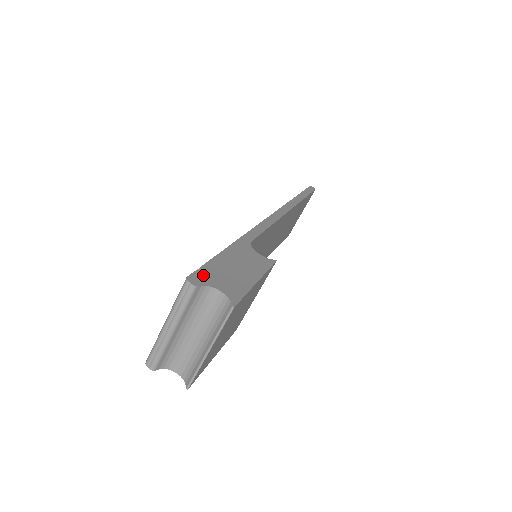
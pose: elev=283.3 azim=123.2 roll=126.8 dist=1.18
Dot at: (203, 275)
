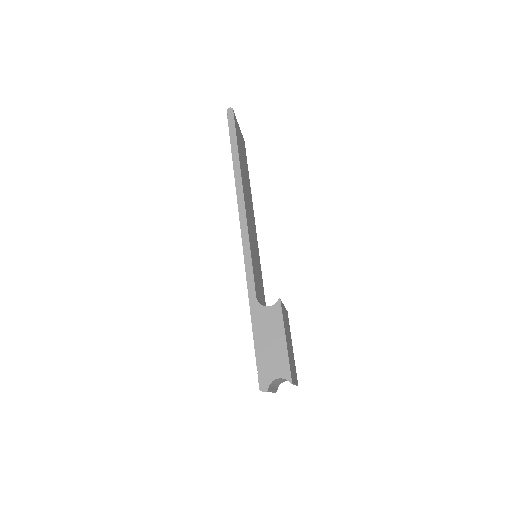
Dot at: (263, 376)
